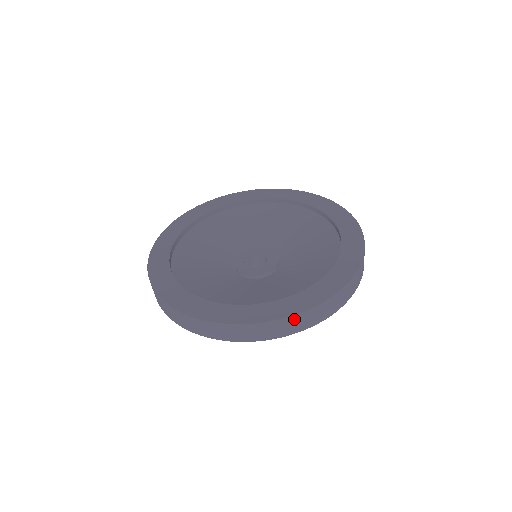
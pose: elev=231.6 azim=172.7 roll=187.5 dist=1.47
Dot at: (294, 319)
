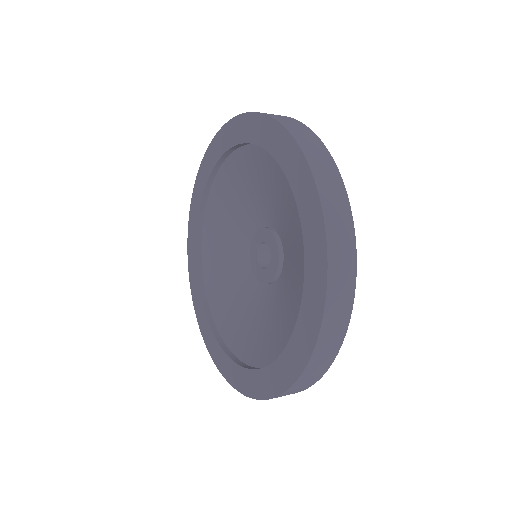
Dot at: occluded
